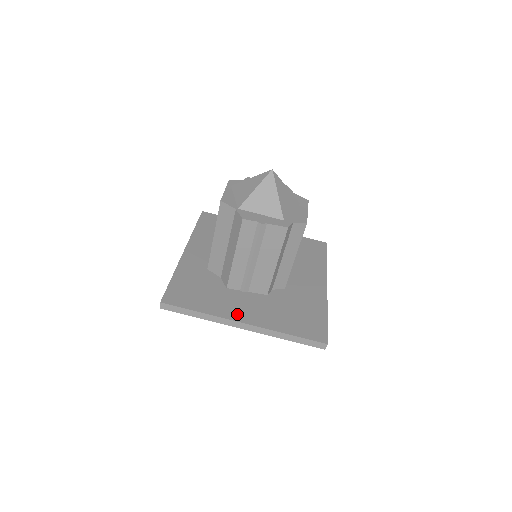
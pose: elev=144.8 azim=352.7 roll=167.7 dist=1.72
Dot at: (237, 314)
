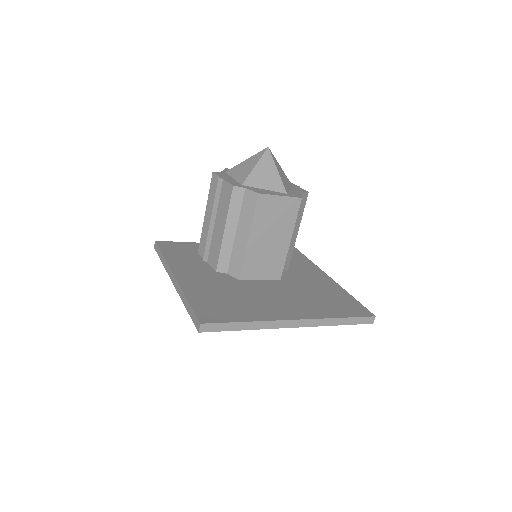
Dot at: (181, 271)
